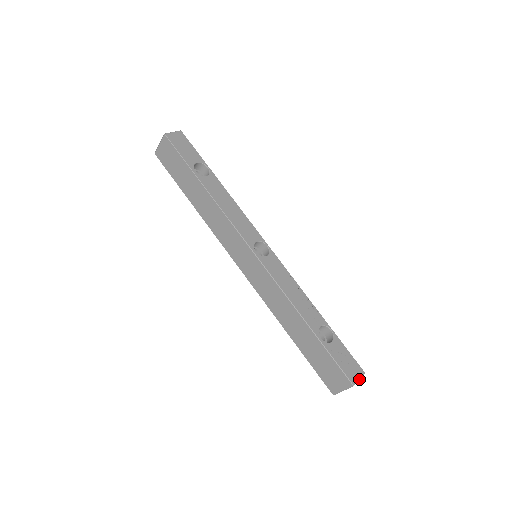
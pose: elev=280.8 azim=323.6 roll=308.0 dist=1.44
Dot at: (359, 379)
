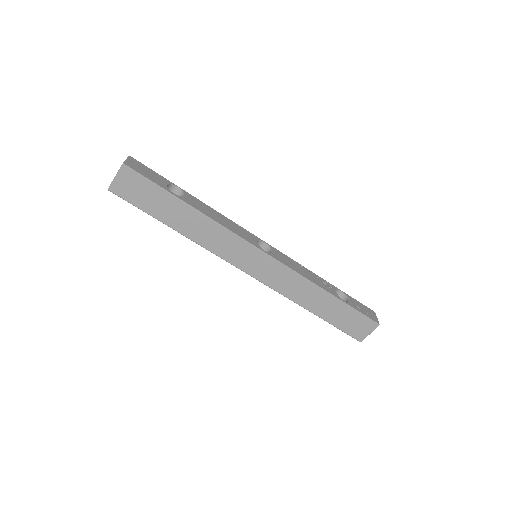
Dot at: (377, 318)
